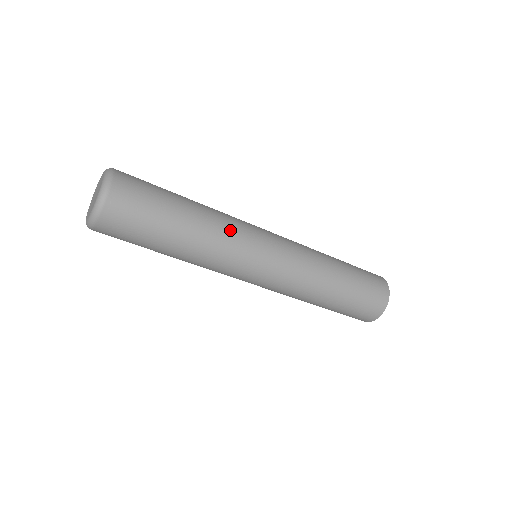
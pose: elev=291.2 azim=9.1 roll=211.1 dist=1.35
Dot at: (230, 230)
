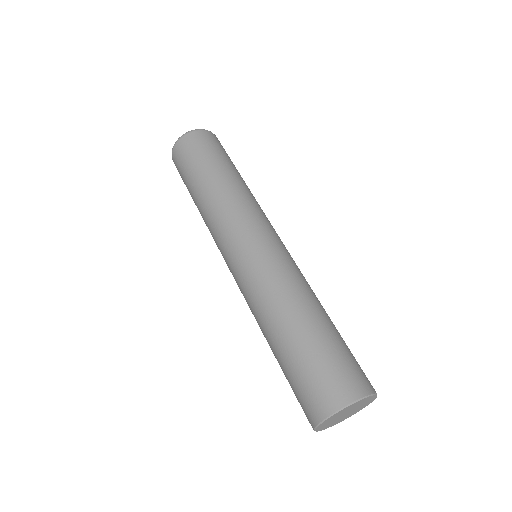
Dot at: (233, 204)
